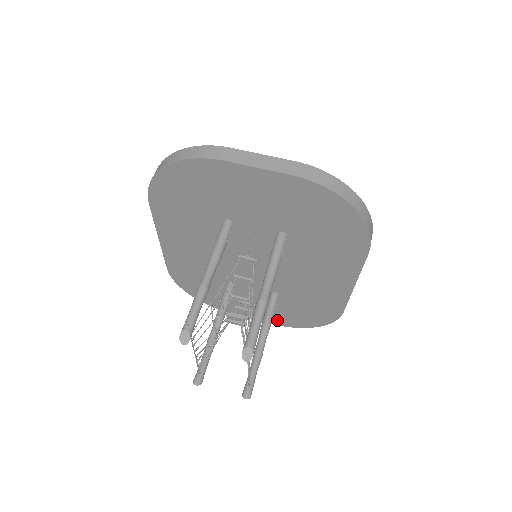
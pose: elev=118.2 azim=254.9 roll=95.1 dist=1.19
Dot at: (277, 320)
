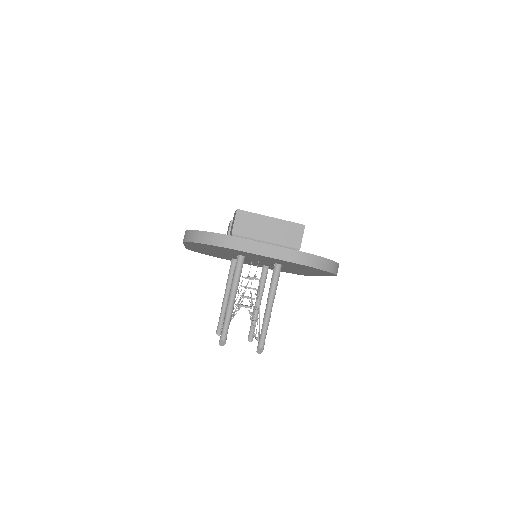
Dot at: occluded
